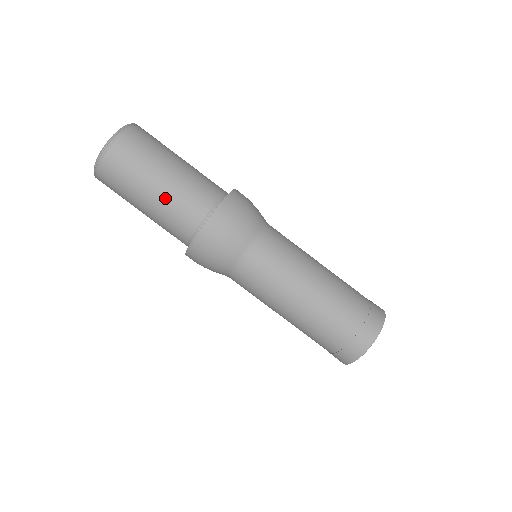
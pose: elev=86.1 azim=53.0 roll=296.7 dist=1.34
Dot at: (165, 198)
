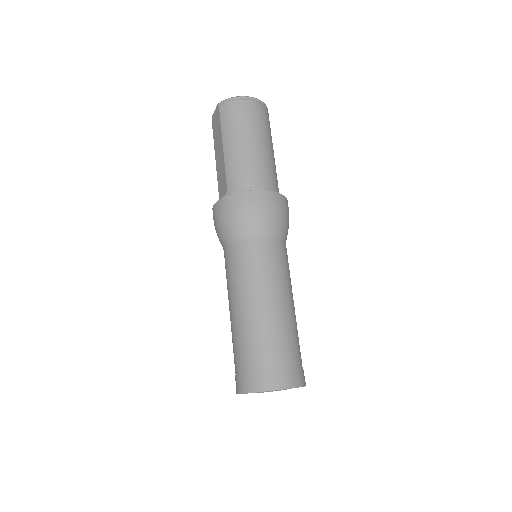
Dot at: (264, 156)
